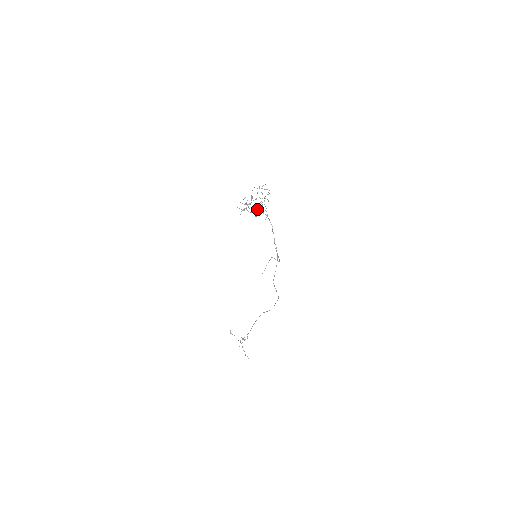
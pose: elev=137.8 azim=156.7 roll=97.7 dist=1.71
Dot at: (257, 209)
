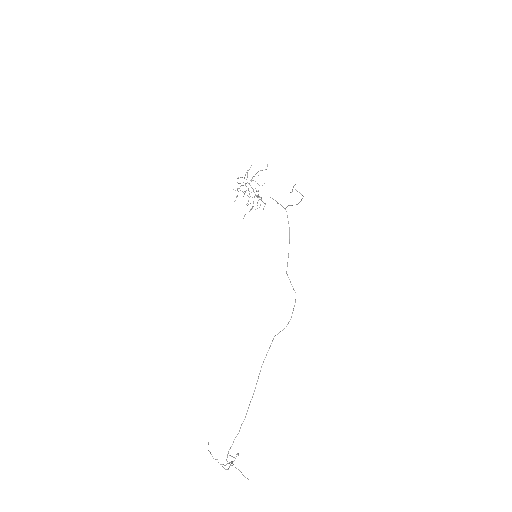
Dot at: (257, 183)
